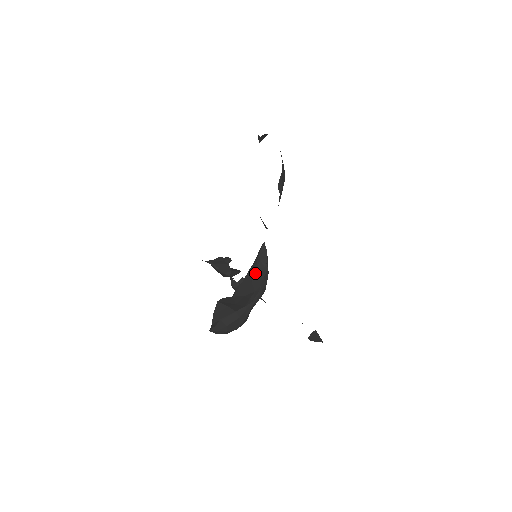
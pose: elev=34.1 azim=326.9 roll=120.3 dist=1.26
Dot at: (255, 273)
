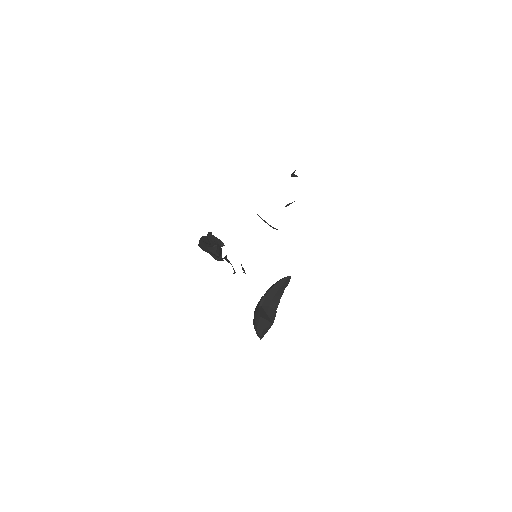
Dot at: (278, 292)
